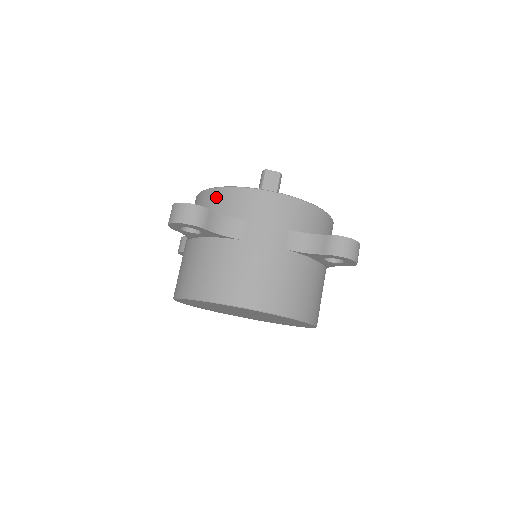
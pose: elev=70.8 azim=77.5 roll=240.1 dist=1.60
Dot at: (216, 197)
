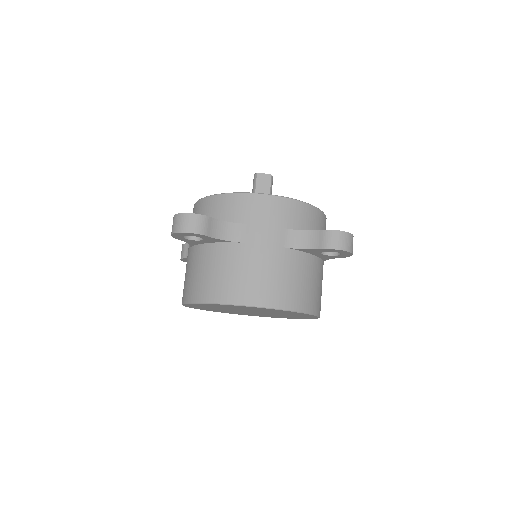
Dot at: (213, 204)
